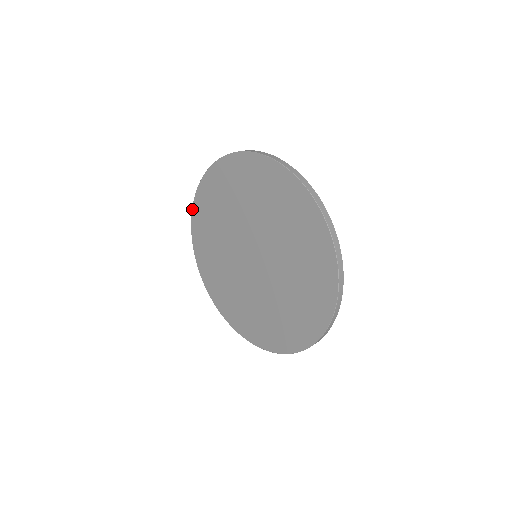
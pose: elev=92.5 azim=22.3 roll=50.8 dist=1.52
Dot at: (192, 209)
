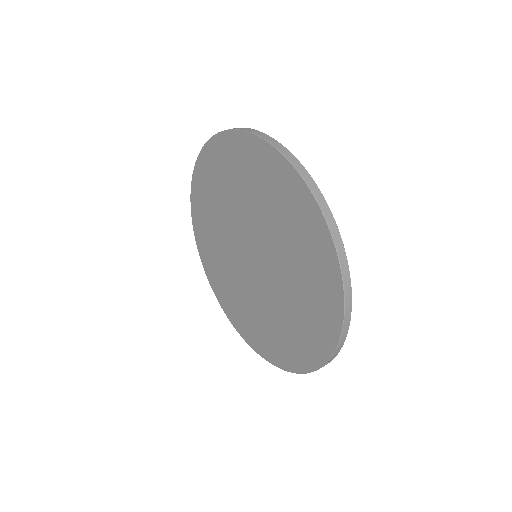
Dot at: occluded
